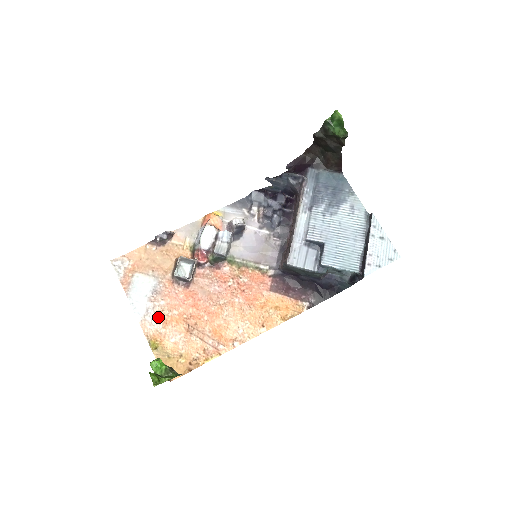
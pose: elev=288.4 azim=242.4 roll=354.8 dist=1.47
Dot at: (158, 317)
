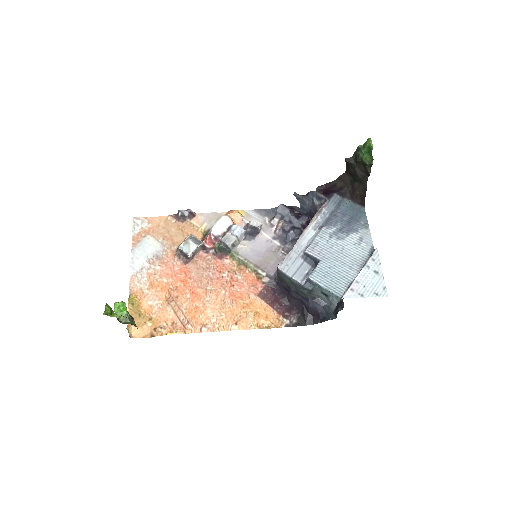
Dot at: (148, 278)
